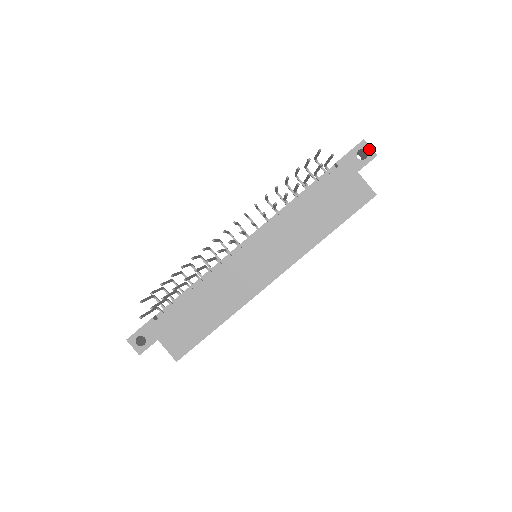
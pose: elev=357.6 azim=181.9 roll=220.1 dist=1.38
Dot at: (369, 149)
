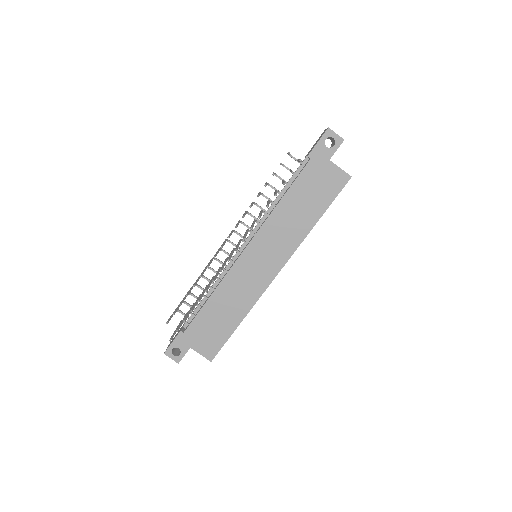
Dot at: (335, 136)
